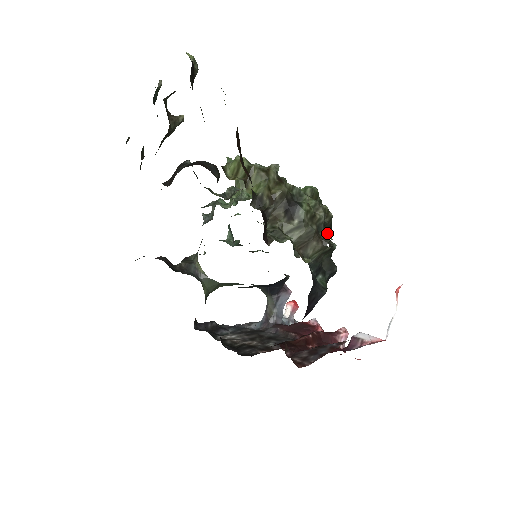
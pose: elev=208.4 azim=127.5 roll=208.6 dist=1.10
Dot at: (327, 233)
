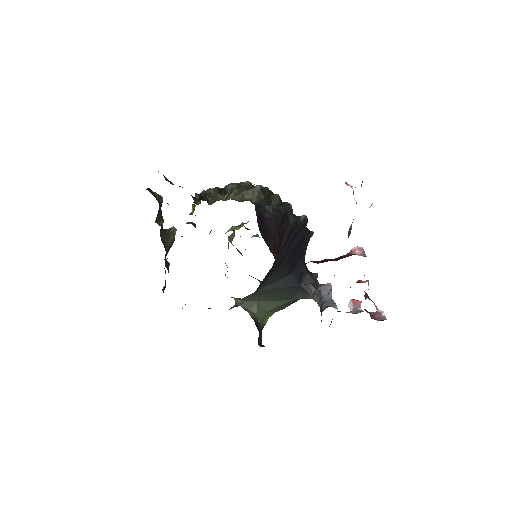
Dot at: occluded
